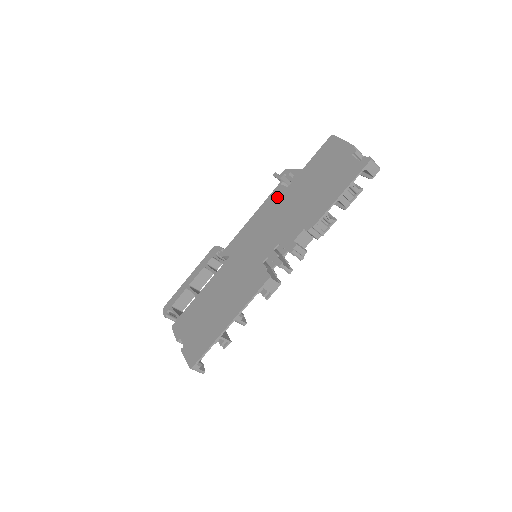
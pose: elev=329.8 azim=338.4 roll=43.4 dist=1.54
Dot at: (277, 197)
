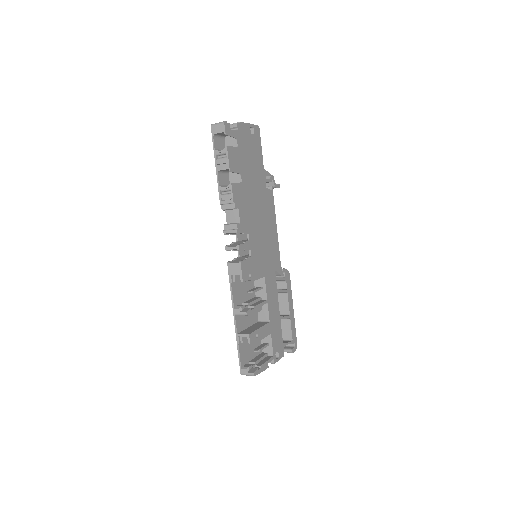
Dot at: occluded
